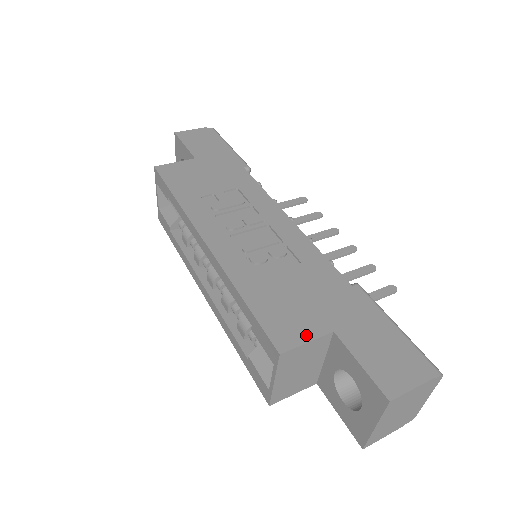
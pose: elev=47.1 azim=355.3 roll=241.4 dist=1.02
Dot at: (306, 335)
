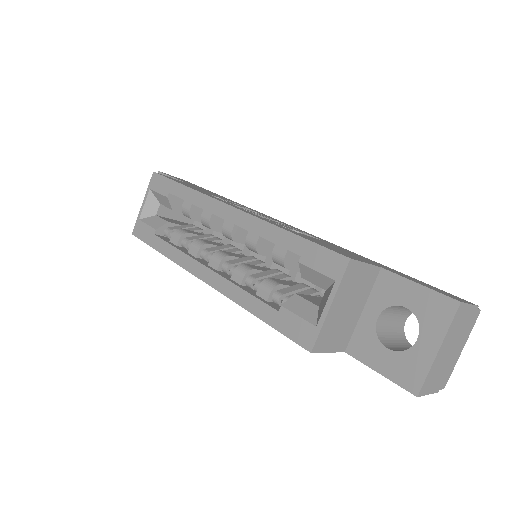
Dot at: (362, 260)
